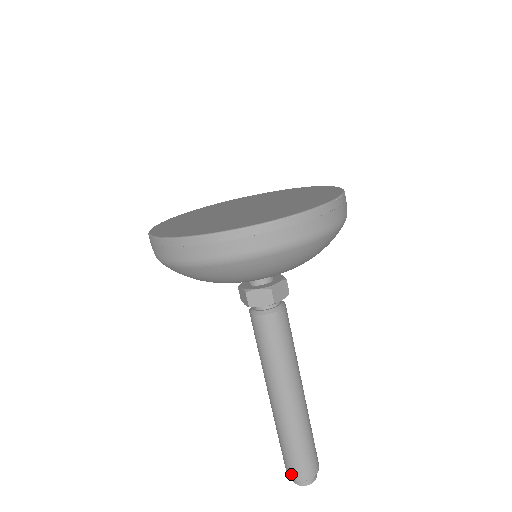
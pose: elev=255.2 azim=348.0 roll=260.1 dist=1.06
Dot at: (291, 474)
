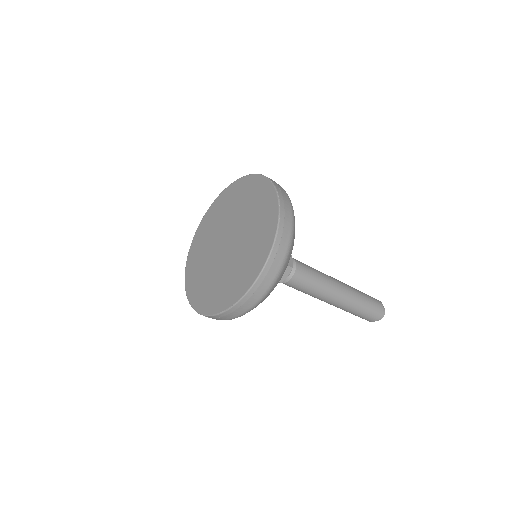
Dot at: (373, 320)
